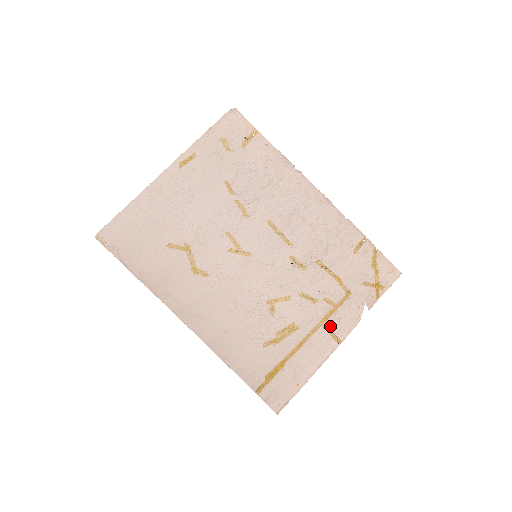
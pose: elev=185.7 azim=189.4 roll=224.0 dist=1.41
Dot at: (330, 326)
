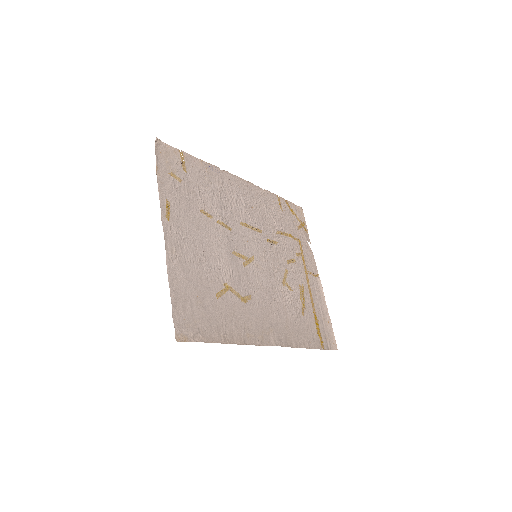
Dot at: (309, 270)
